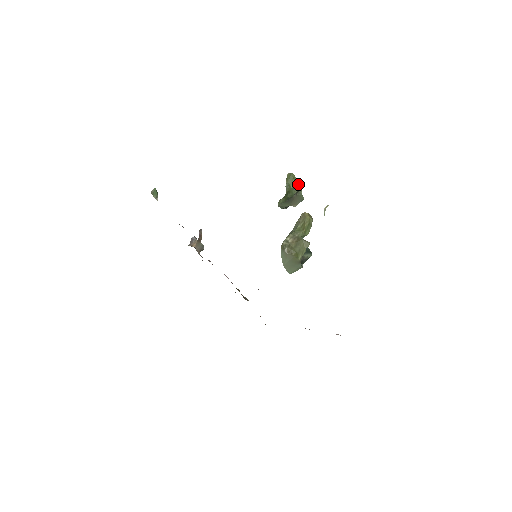
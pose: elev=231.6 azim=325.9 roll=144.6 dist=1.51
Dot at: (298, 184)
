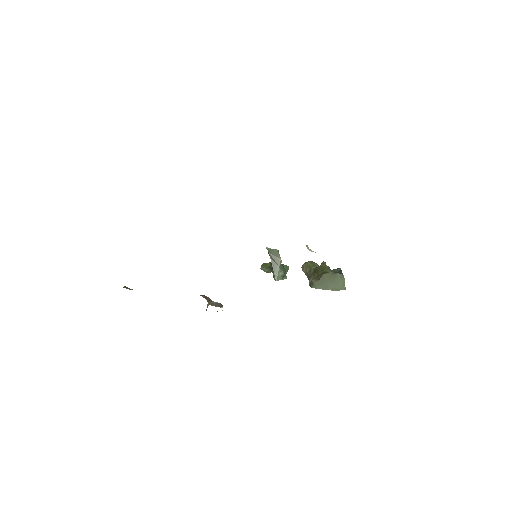
Dot at: occluded
